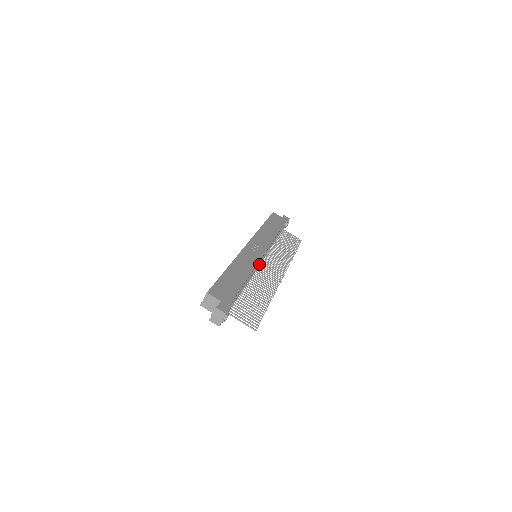
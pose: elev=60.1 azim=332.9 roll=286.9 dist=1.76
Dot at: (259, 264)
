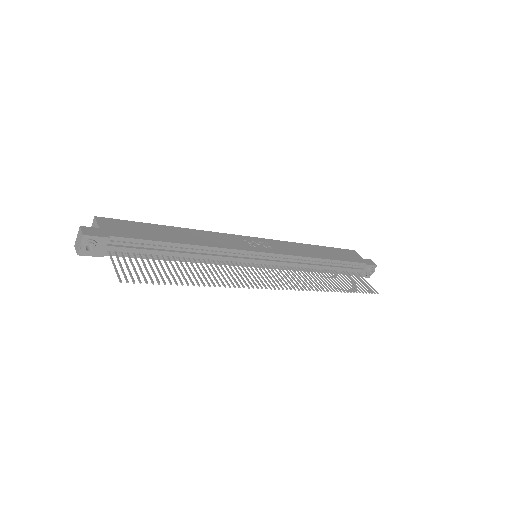
Dot at: (243, 258)
